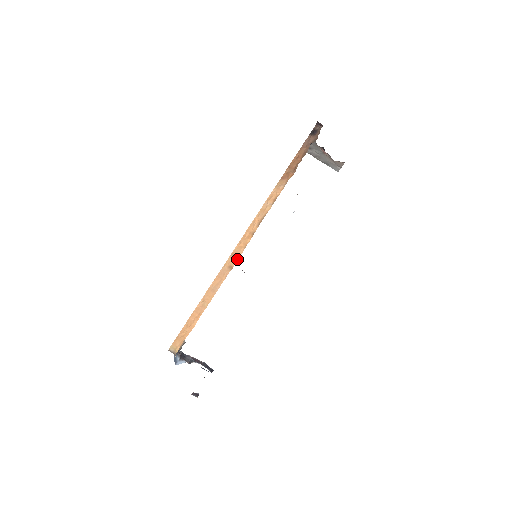
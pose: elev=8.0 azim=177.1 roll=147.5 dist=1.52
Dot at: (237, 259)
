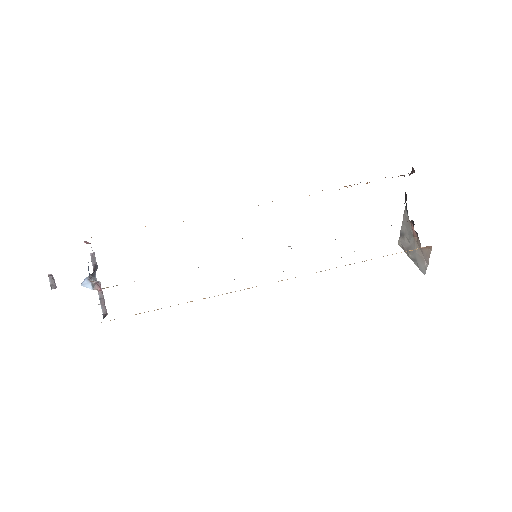
Dot at: occluded
